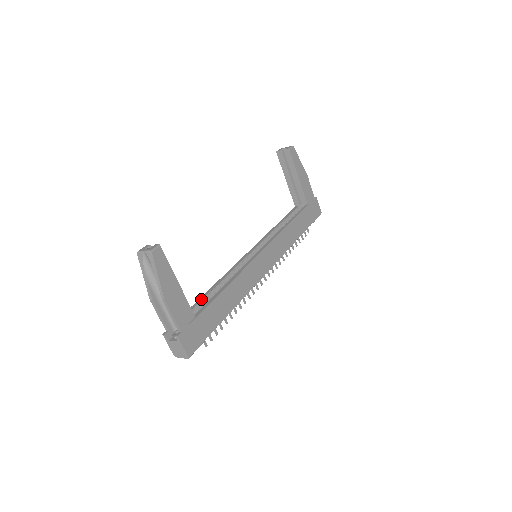
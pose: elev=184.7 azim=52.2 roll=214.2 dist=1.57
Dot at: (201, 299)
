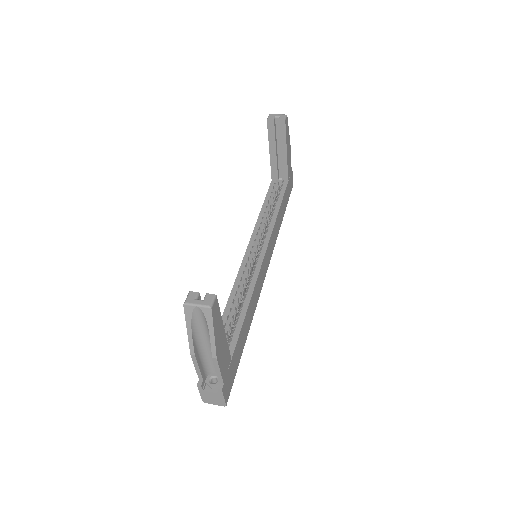
Dot at: occluded
